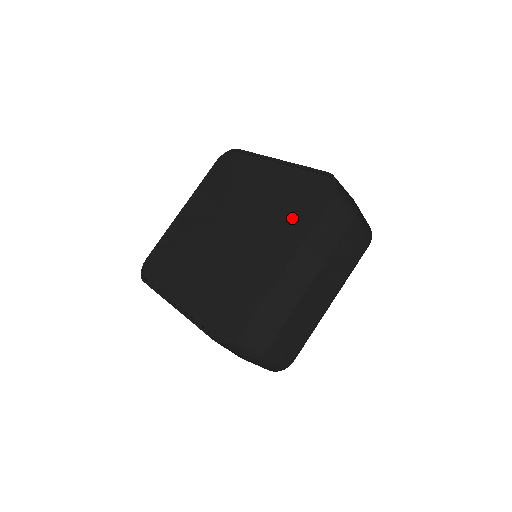
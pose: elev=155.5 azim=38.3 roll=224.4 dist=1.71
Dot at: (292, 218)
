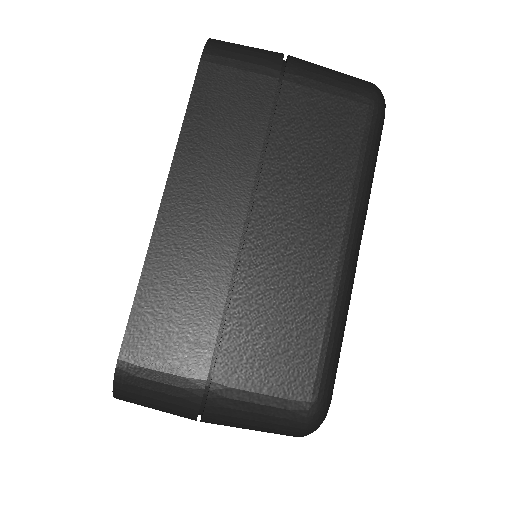
Dot at: occluded
